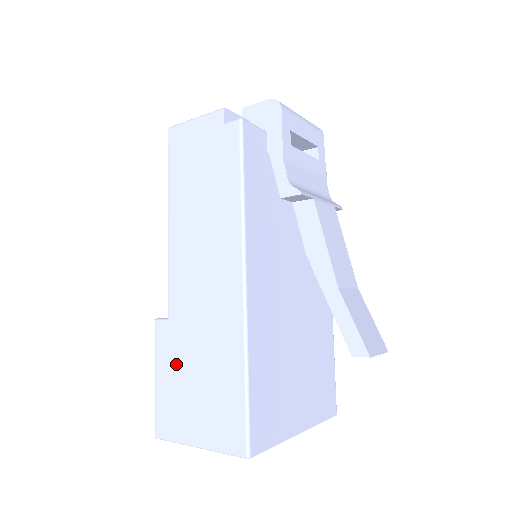
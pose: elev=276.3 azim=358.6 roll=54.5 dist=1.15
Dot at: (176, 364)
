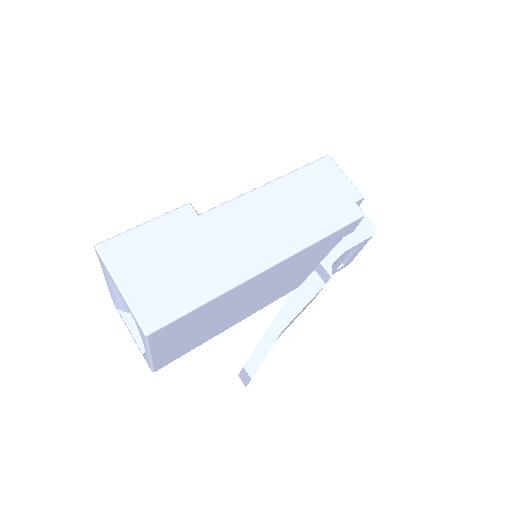
Dot at: (170, 238)
